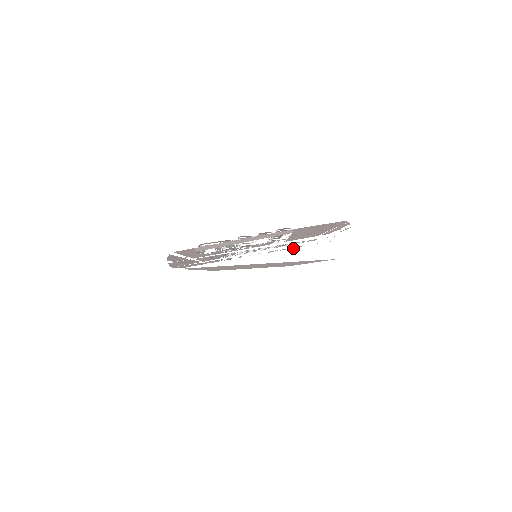
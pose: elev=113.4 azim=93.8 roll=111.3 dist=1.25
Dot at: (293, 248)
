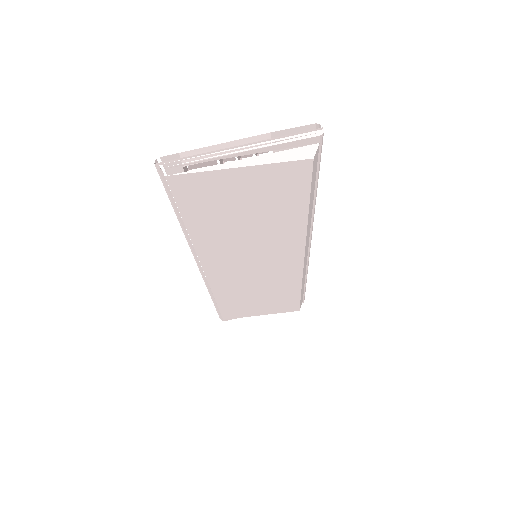
Dot at: (271, 153)
